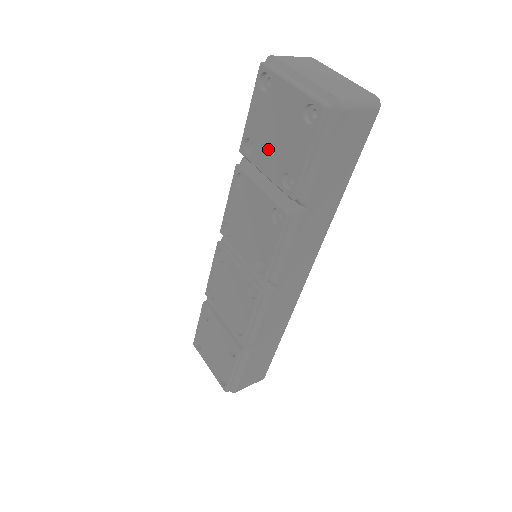
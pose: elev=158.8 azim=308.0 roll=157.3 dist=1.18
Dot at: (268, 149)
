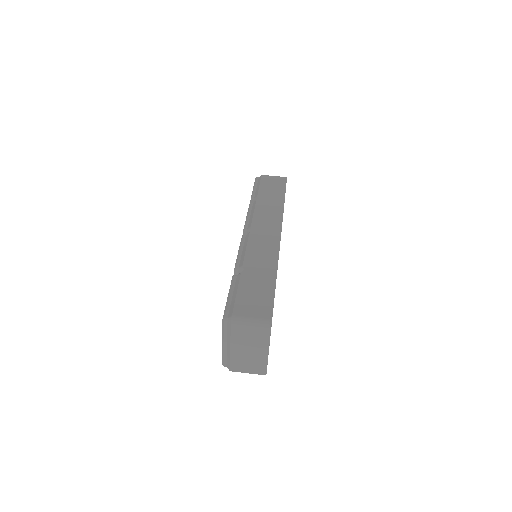
Dot at: occluded
